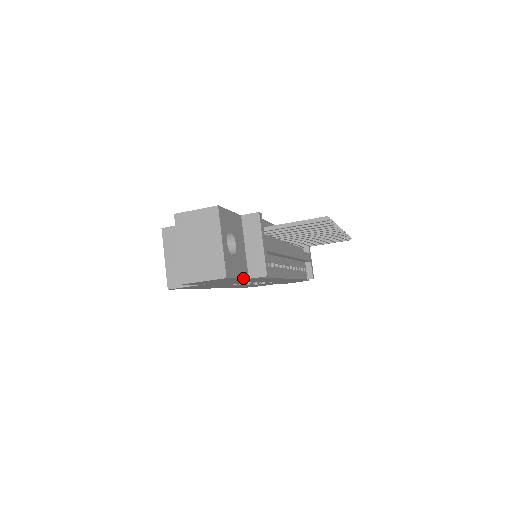
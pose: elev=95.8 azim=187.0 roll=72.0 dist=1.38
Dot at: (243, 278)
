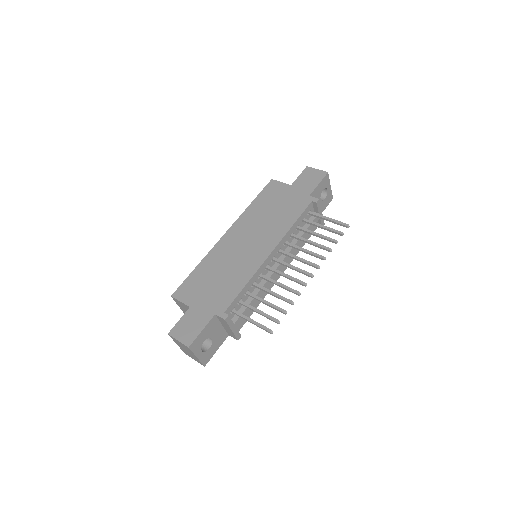
Dot at: (222, 343)
